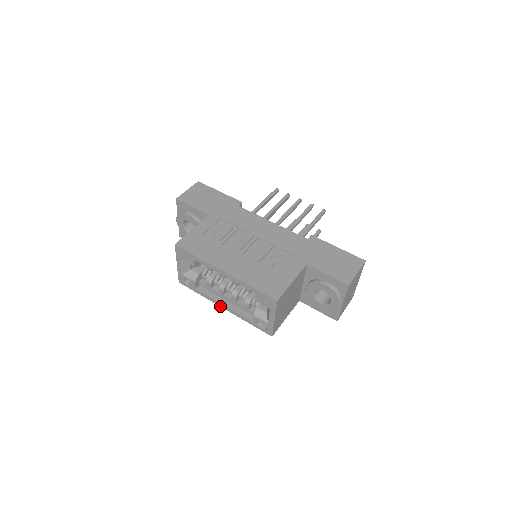
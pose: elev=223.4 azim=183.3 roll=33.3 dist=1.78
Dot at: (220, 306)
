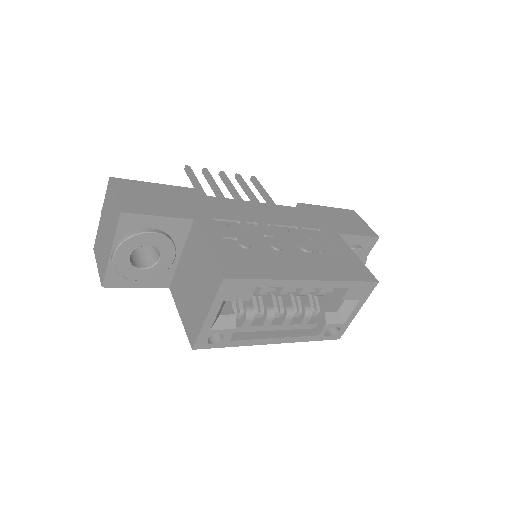
Dot at: occluded
